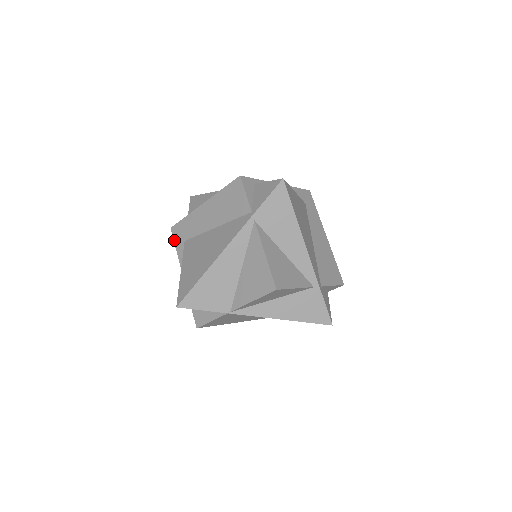
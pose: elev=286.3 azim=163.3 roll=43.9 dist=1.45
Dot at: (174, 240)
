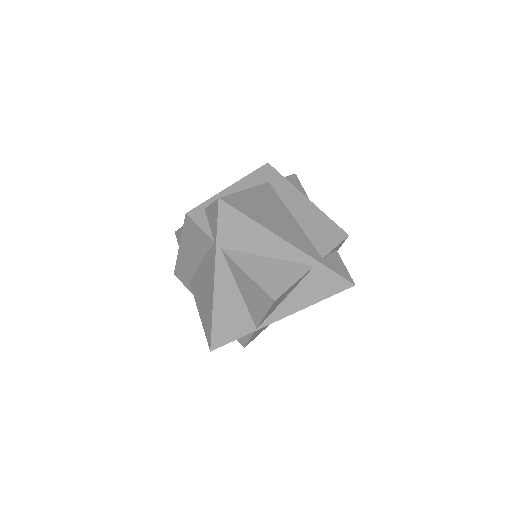
Dot at: occluded
